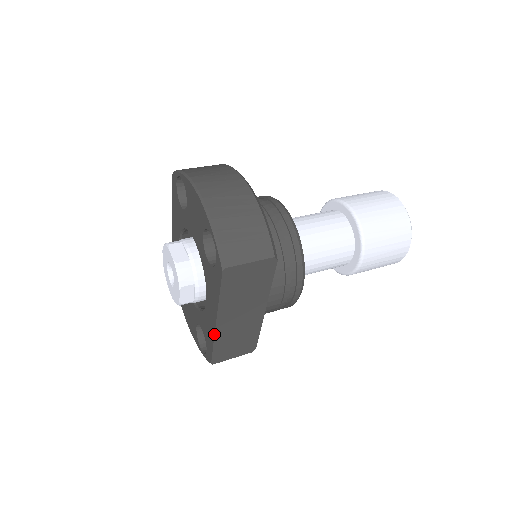
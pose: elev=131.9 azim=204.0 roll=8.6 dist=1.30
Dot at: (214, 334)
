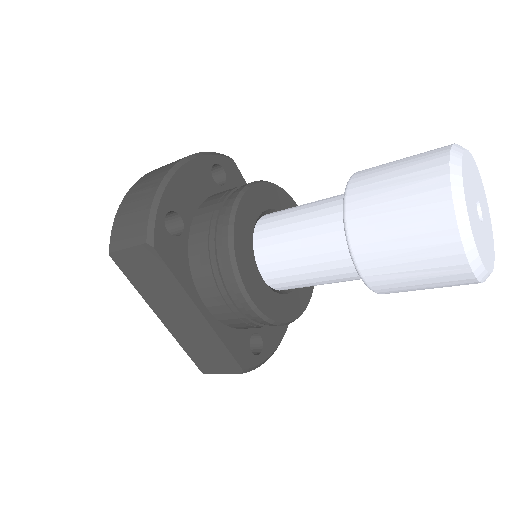
Dot at: (171, 333)
